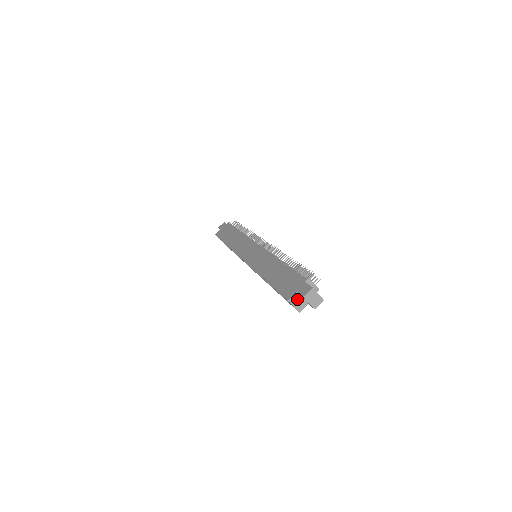
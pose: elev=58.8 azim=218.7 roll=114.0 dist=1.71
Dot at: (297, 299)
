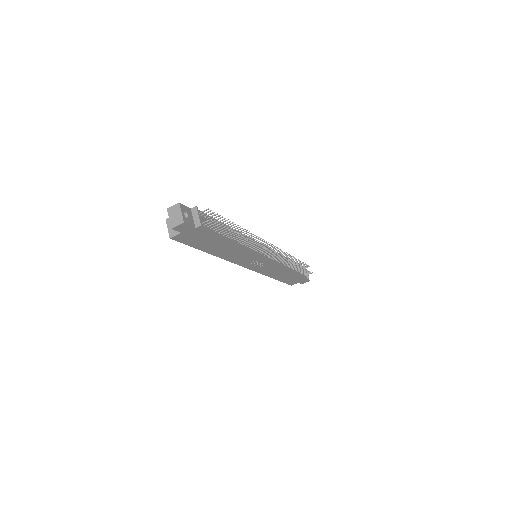
Dot at: occluded
